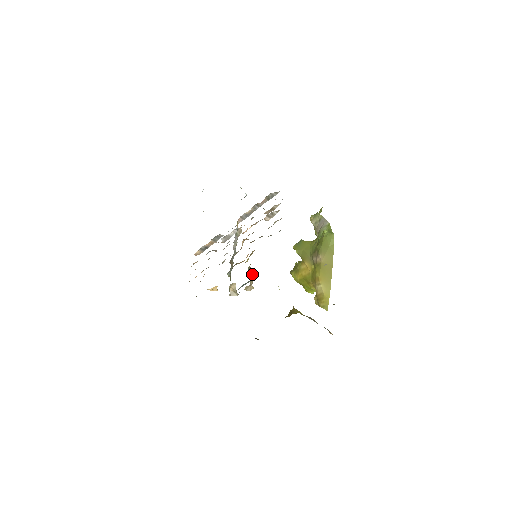
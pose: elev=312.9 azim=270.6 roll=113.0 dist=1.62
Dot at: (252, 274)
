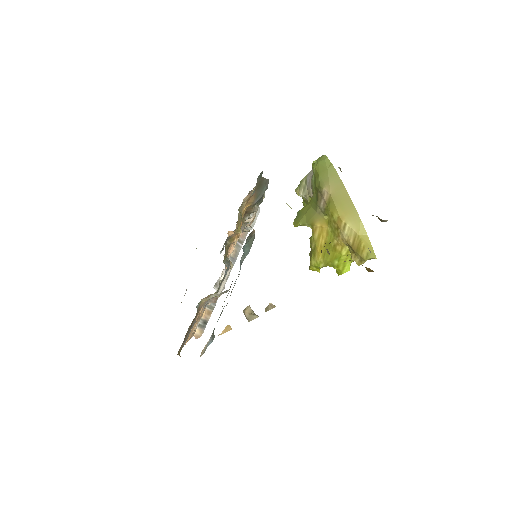
Dot at: occluded
